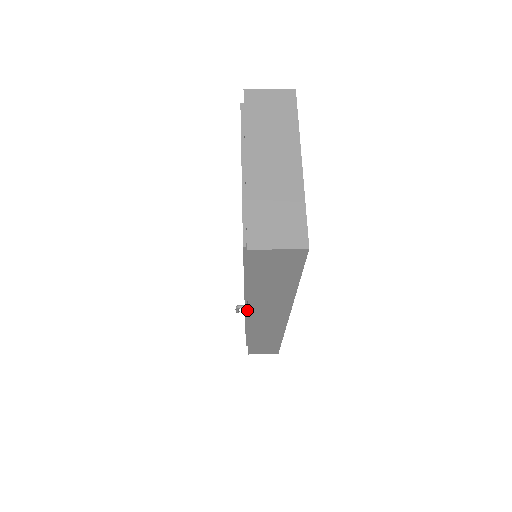
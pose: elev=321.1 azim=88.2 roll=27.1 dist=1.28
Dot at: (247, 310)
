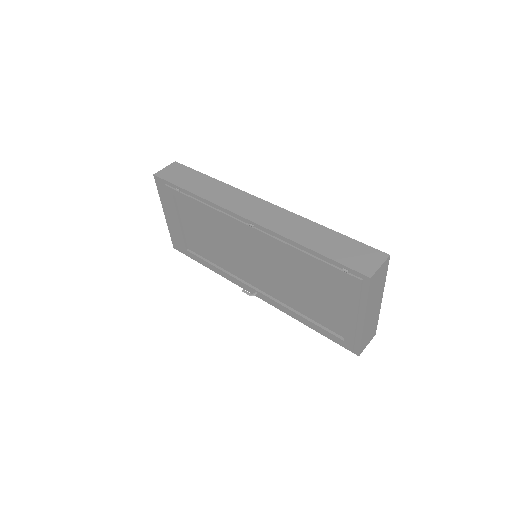
Dot at: (256, 292)
